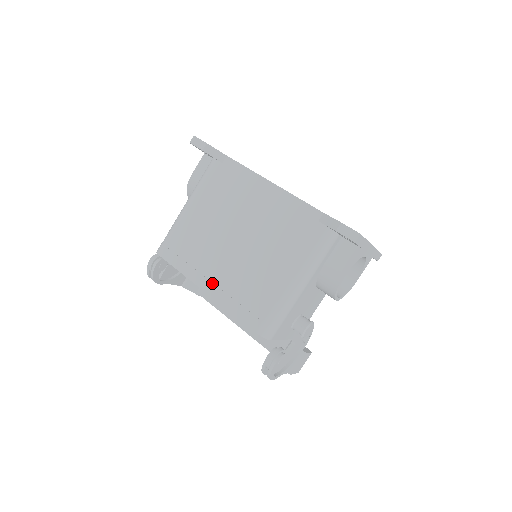
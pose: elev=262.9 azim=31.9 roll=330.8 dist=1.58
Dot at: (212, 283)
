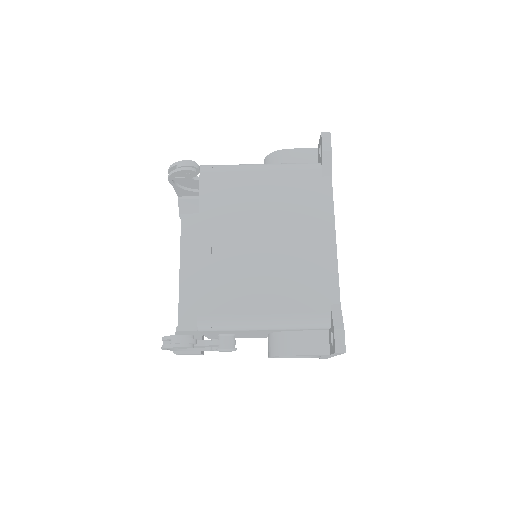
Dot at: (211, 243)
